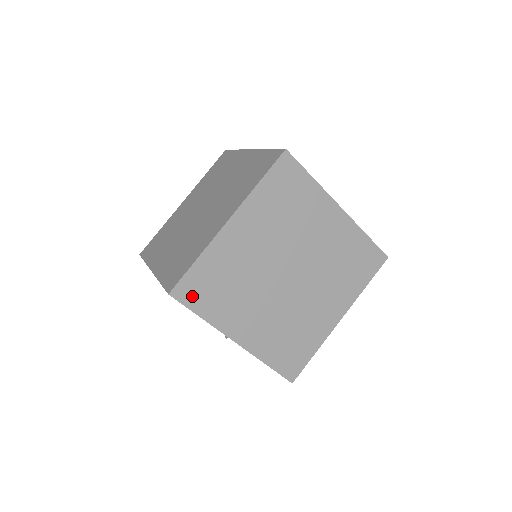
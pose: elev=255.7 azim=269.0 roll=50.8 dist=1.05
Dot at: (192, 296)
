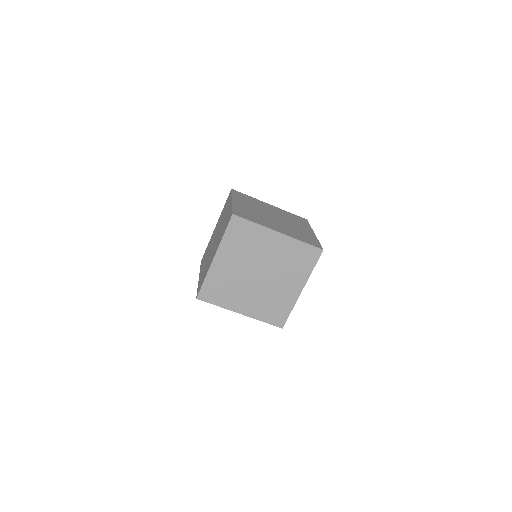
Dot at: (208, 297)
